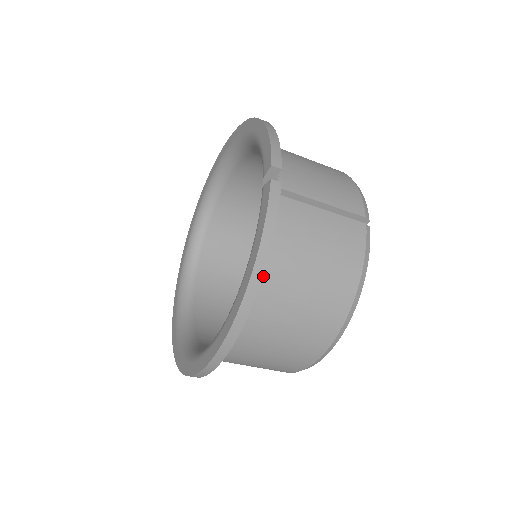
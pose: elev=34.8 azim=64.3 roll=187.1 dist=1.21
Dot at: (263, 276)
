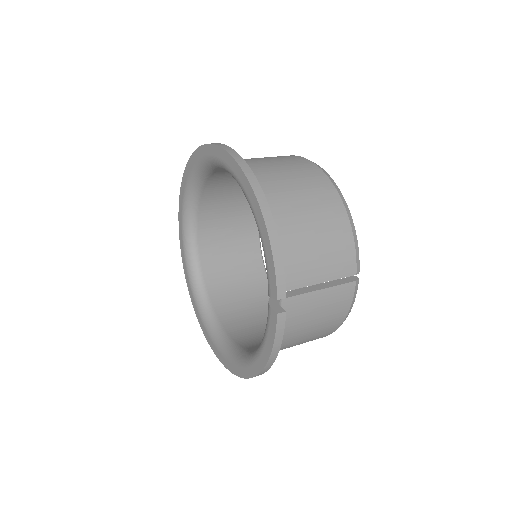
Dot at: occluded
